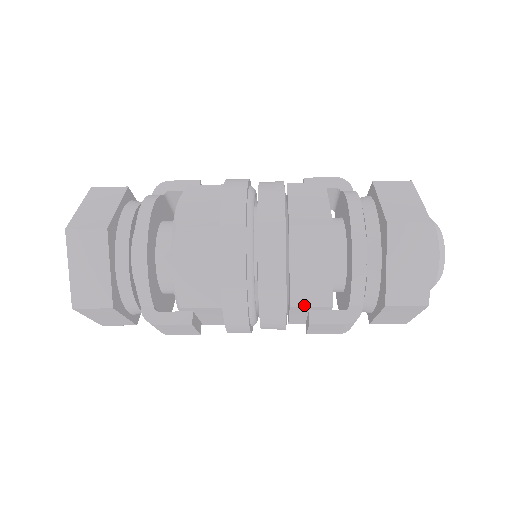
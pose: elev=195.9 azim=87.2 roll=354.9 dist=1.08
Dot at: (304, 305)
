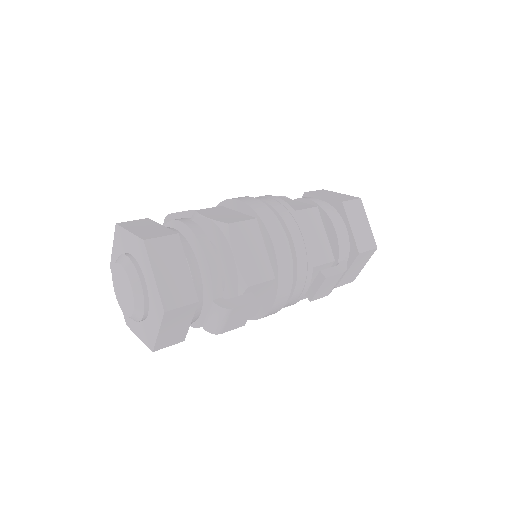
Dot at: (320, 264)
